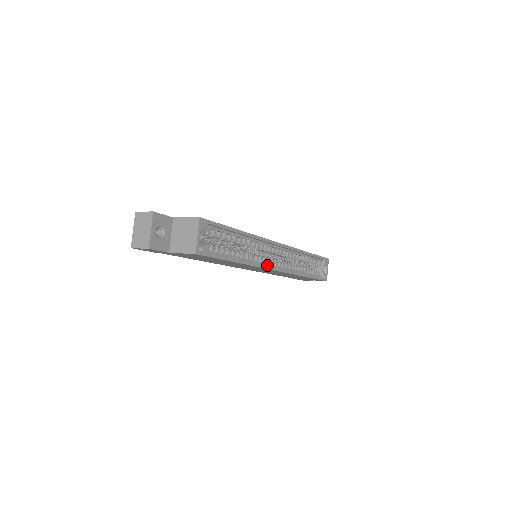
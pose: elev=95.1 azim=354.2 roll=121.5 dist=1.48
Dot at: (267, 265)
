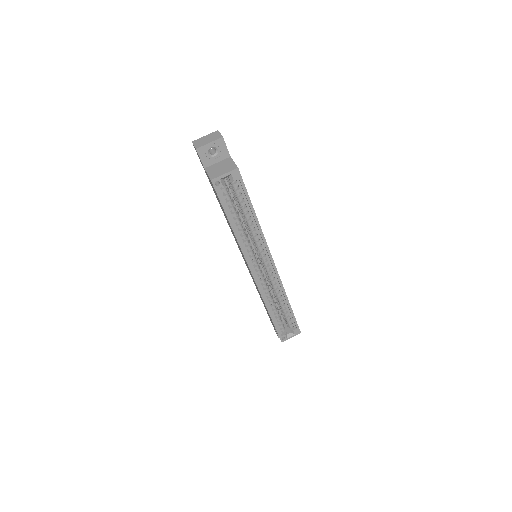
Dot at: (250, 262)
